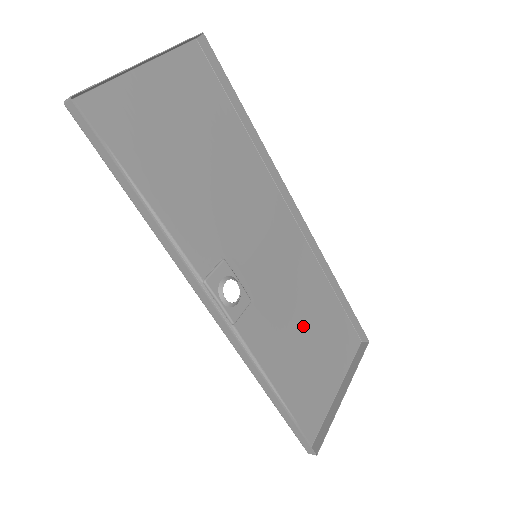
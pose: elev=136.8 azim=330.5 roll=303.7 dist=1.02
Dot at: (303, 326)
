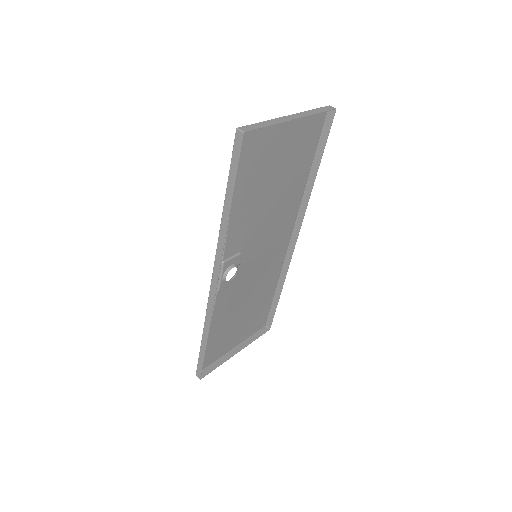
Dot at: (246, 305)
